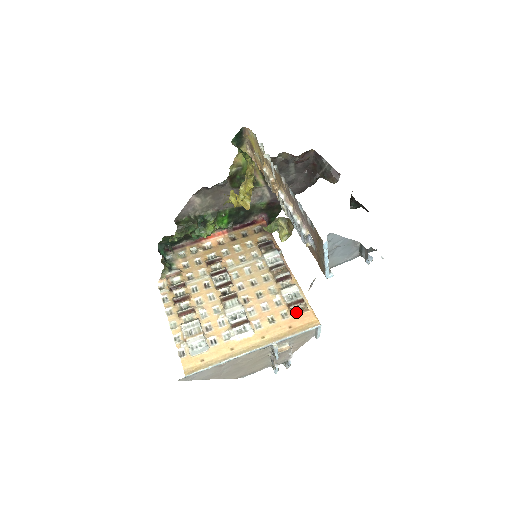
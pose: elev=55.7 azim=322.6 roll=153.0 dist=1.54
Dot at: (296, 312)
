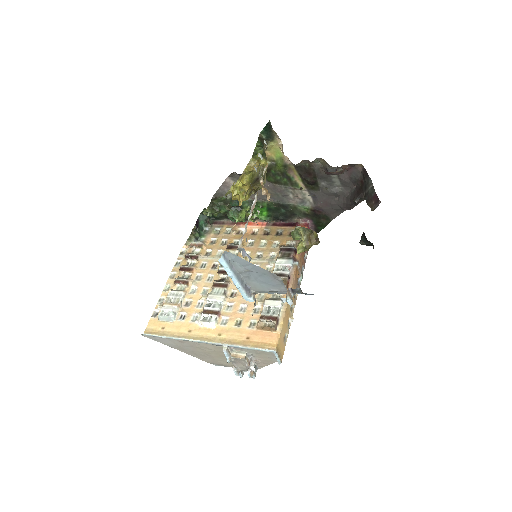
Dot at: (263, 327)
